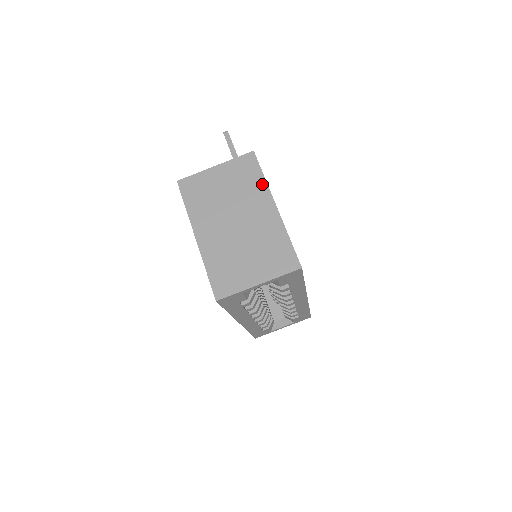
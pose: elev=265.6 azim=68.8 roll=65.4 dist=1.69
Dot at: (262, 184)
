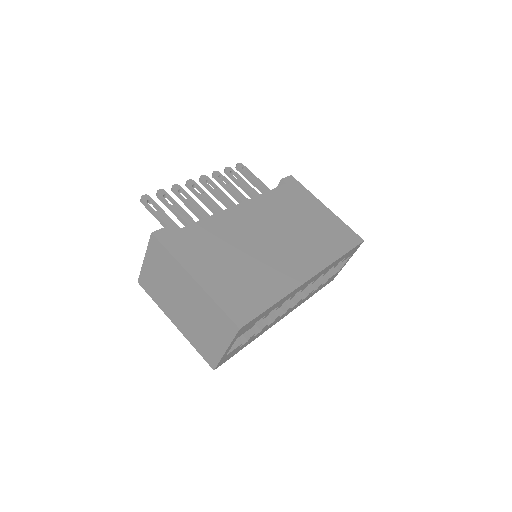
Dot at: (174, 262)
